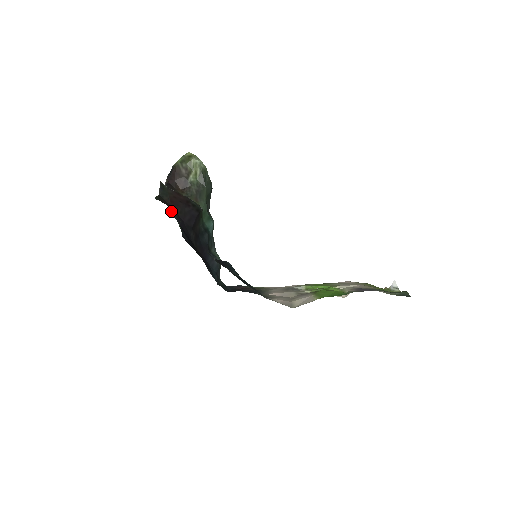
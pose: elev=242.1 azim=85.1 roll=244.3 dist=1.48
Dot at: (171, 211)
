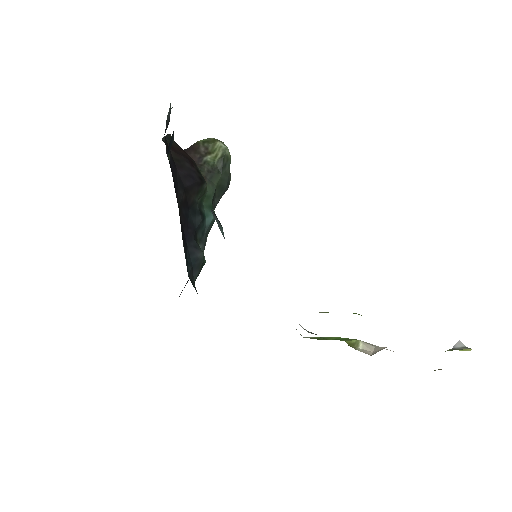
Dot at: (167, 146)
